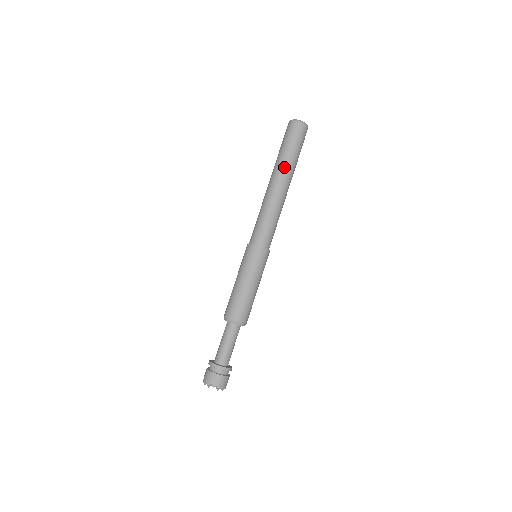
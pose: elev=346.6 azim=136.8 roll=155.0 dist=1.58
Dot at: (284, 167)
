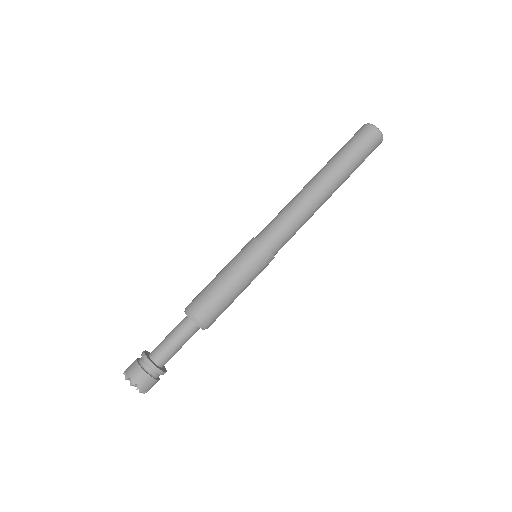
Dot at: (339, 174)
